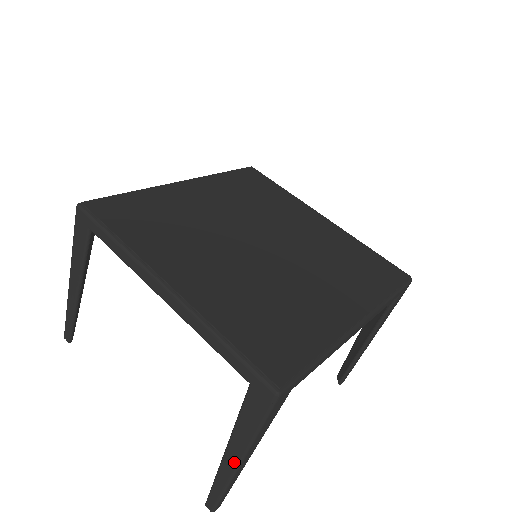
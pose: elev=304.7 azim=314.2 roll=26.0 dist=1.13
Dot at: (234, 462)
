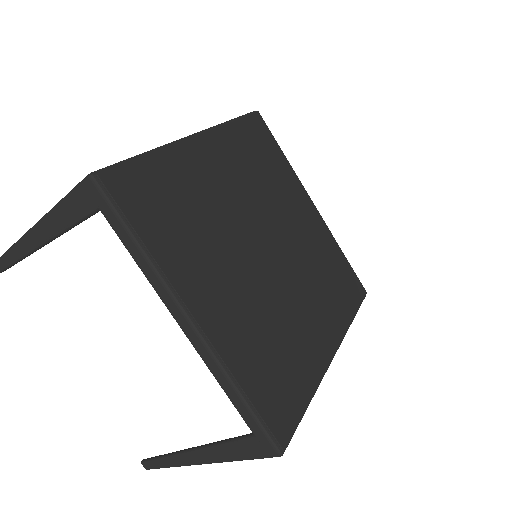
Dot at: (197, 461)
